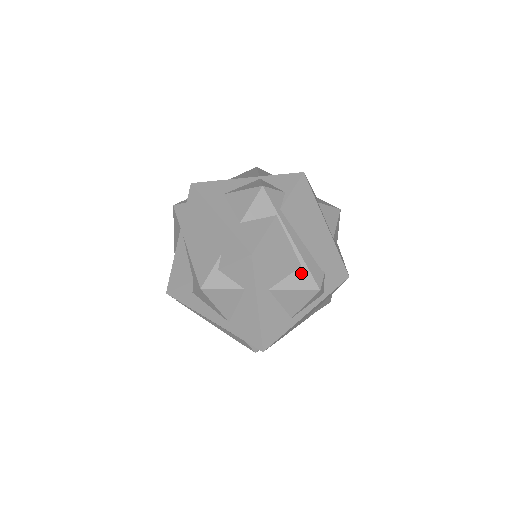
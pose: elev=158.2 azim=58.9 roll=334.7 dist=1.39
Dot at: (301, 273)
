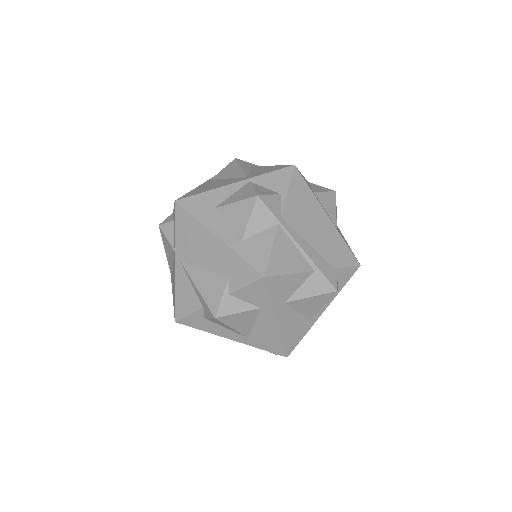
Dot at: (315, 278)
